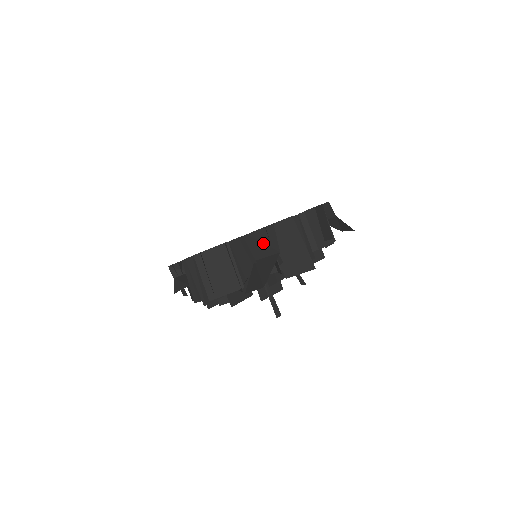
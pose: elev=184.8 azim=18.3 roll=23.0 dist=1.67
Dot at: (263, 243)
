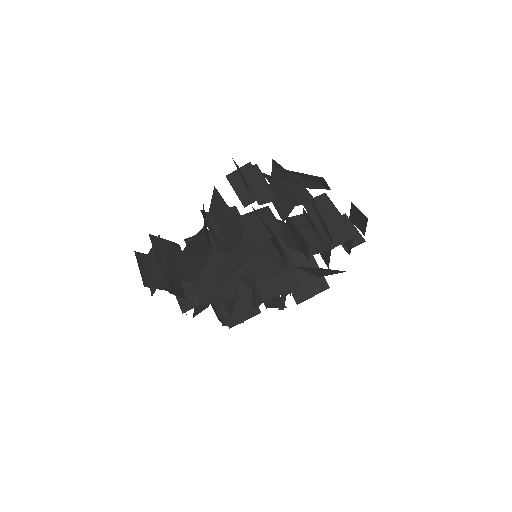
Dot at: occluded
